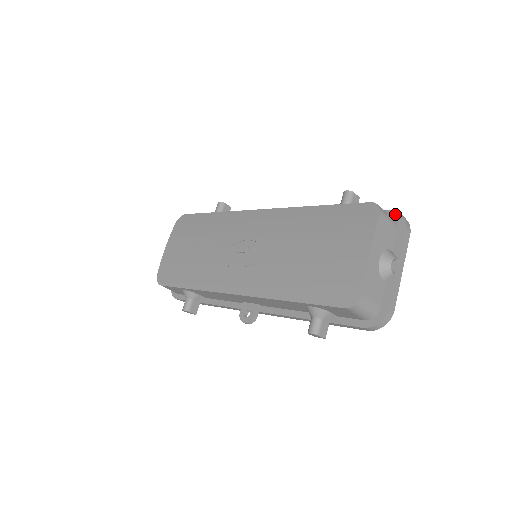
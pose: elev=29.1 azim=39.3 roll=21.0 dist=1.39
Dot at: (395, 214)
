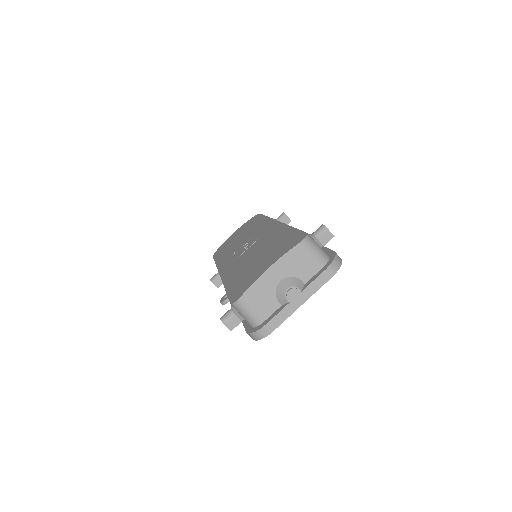
Dot at: (333, 256)
